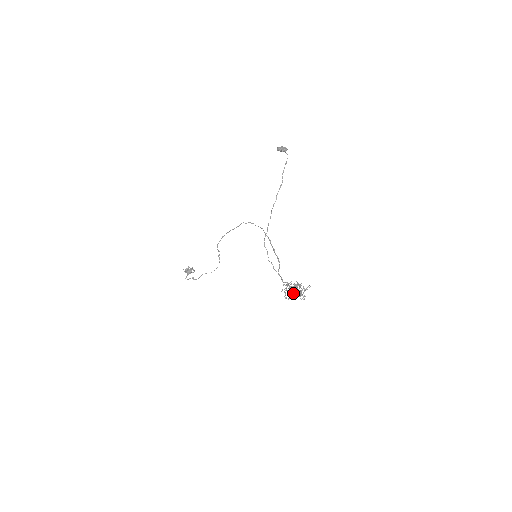
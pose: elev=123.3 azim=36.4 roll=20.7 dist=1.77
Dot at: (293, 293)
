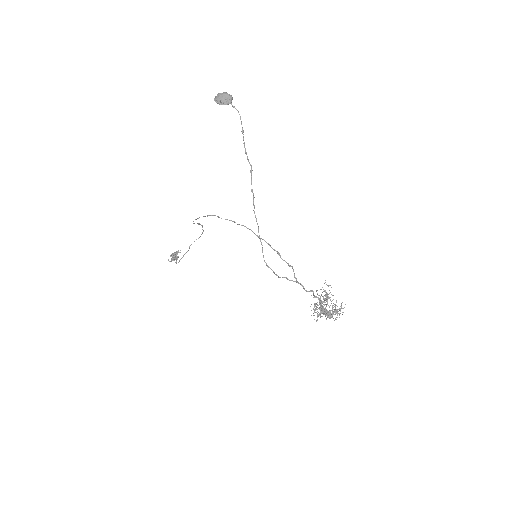
Dot at: (327, 317)
